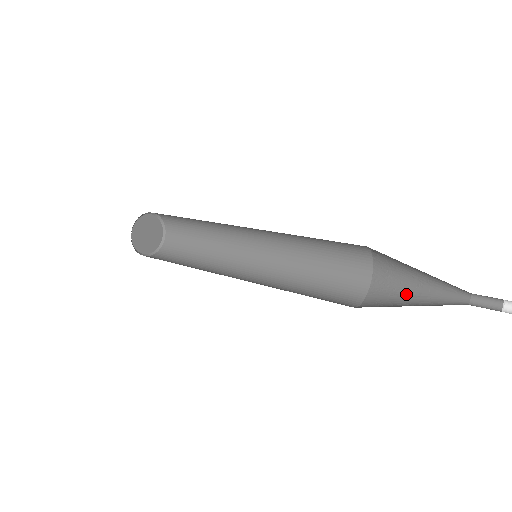
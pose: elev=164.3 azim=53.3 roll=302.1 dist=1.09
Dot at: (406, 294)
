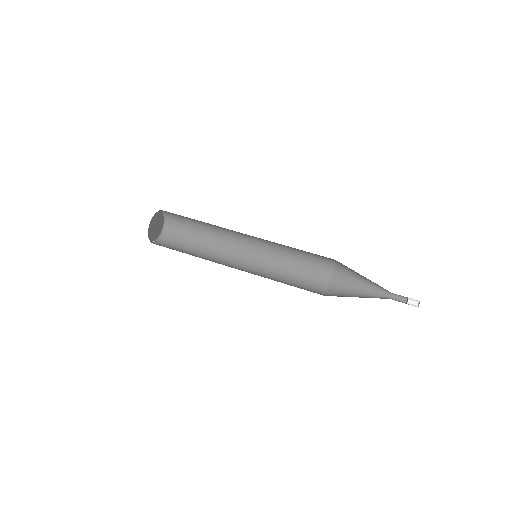
Dot at: (356, 279)
